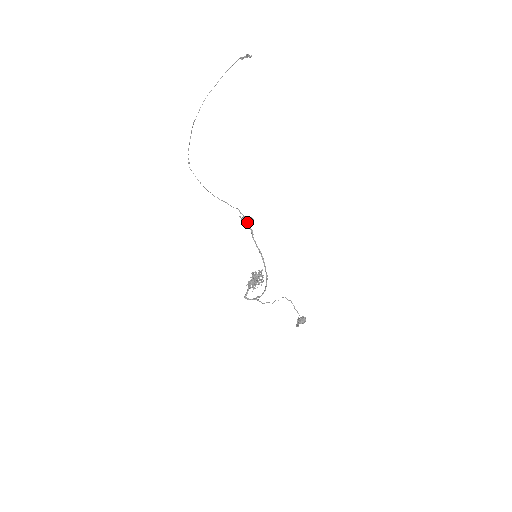
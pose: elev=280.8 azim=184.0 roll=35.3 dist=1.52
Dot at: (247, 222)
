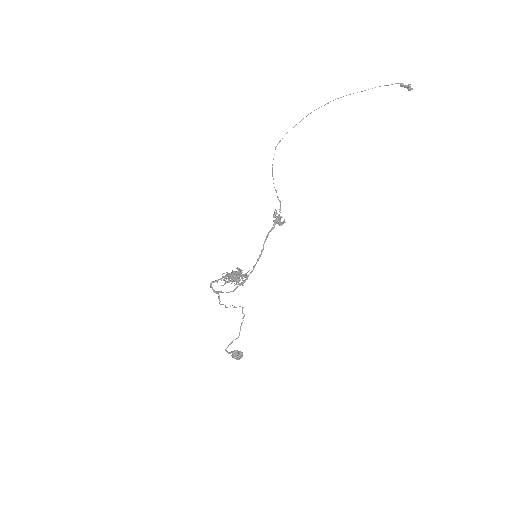
Dot at: (277, 219)
